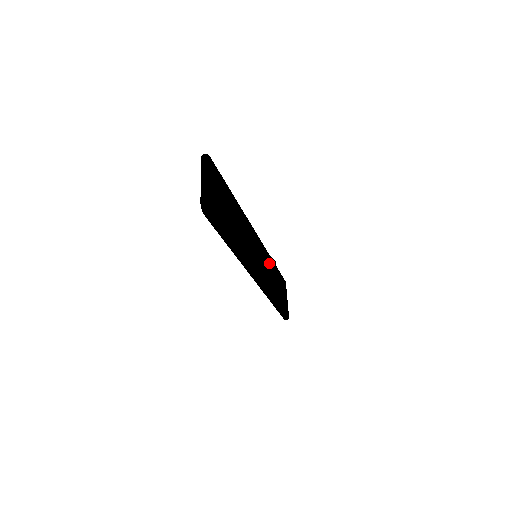
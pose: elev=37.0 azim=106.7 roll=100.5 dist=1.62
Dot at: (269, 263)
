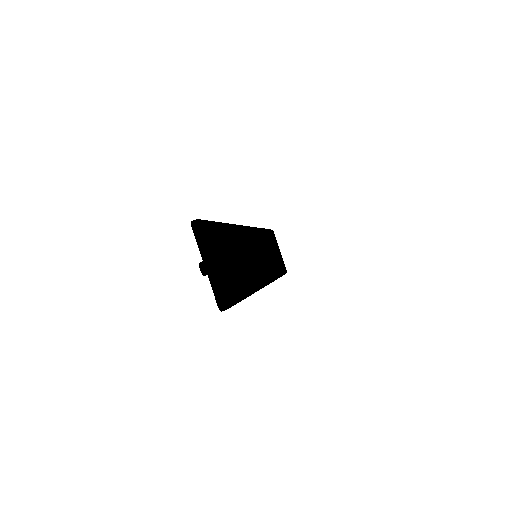
Dot at: (263, 241)
